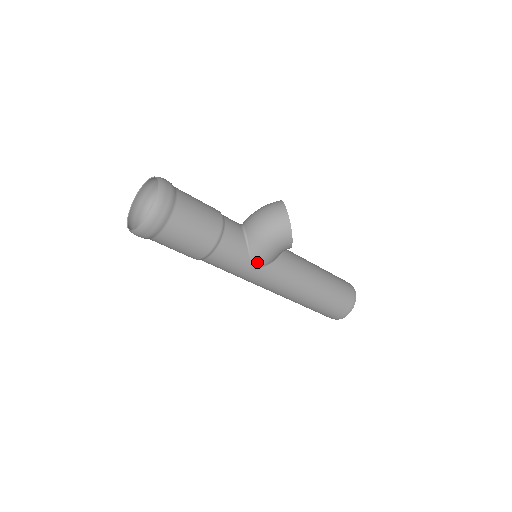
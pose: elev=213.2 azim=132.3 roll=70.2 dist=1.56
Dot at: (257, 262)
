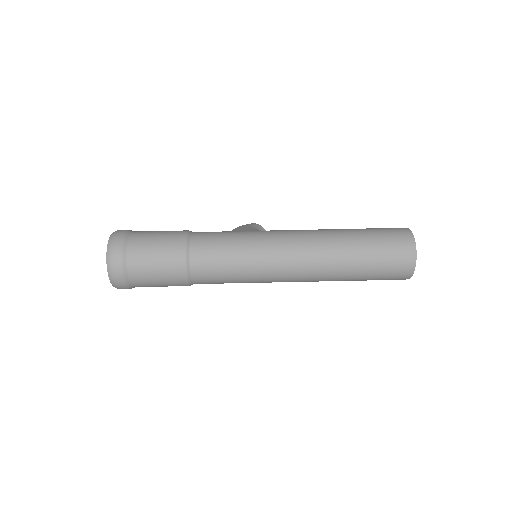
Dot at: (242, 230)
